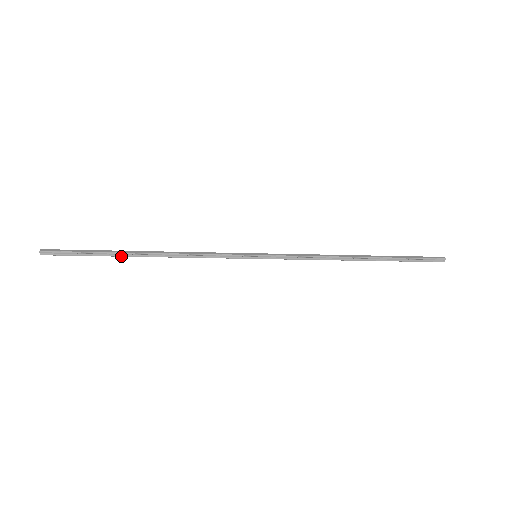
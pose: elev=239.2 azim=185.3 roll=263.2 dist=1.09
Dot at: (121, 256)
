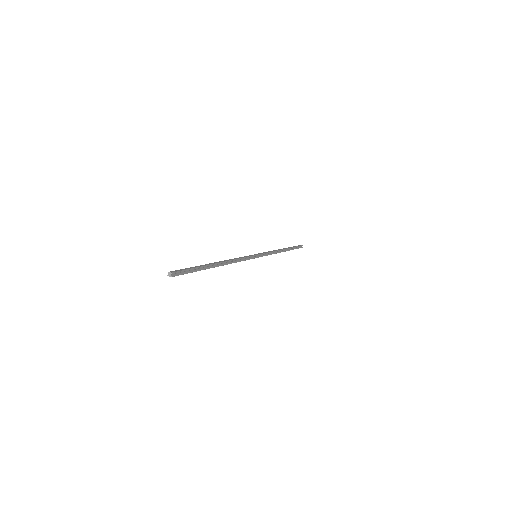
Dot at: occluded
